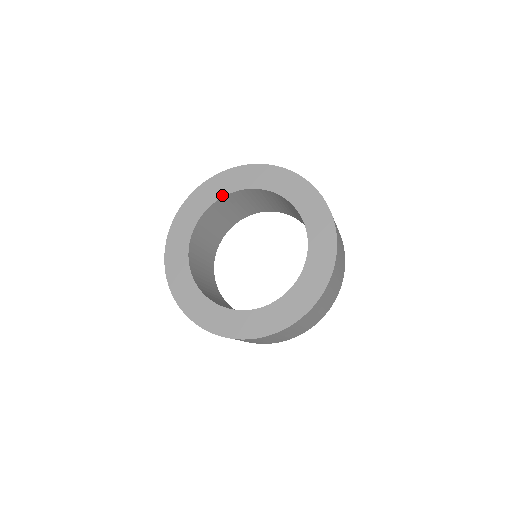
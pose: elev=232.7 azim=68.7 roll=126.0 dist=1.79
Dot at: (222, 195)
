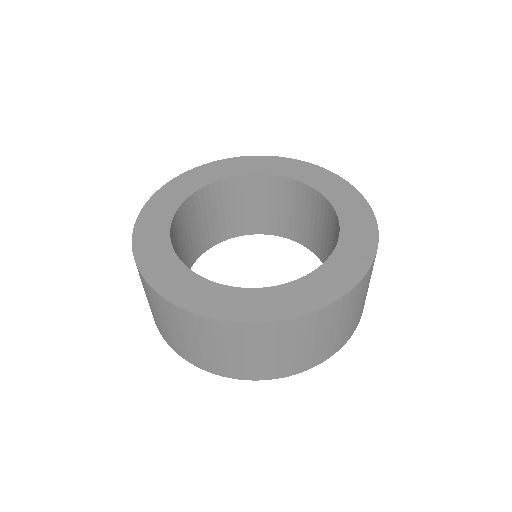
Dot at: (238, 174)
